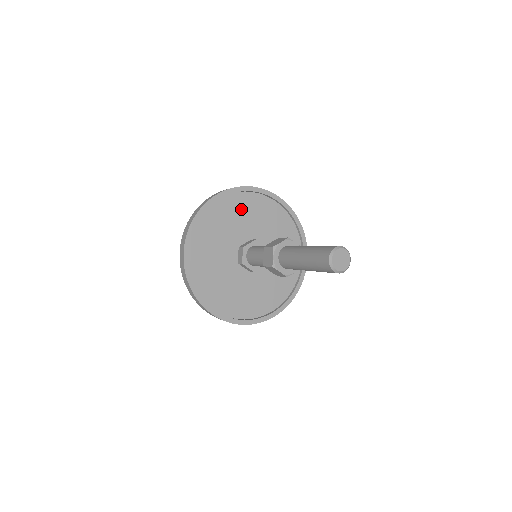
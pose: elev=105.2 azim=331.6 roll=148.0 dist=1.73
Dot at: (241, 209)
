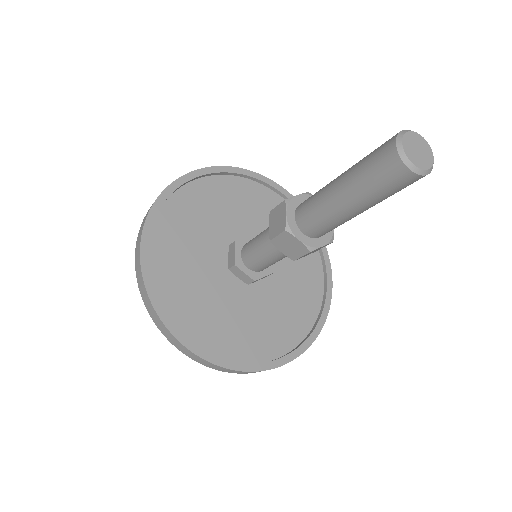
Dot at: (232, 198)
